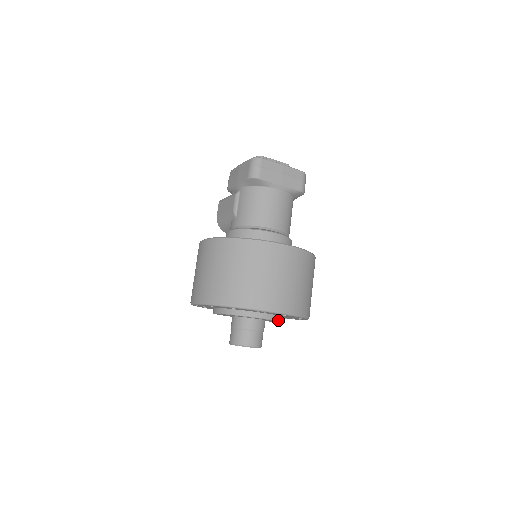
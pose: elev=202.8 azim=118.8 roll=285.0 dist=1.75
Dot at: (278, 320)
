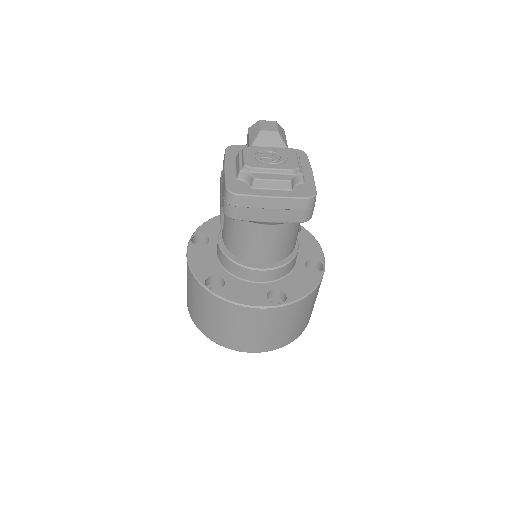
Dot at: occluded
